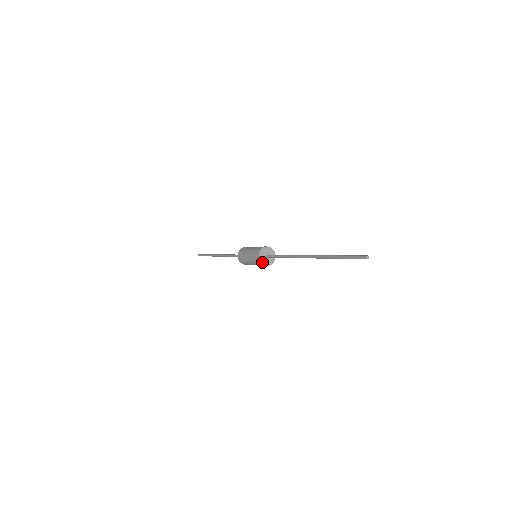
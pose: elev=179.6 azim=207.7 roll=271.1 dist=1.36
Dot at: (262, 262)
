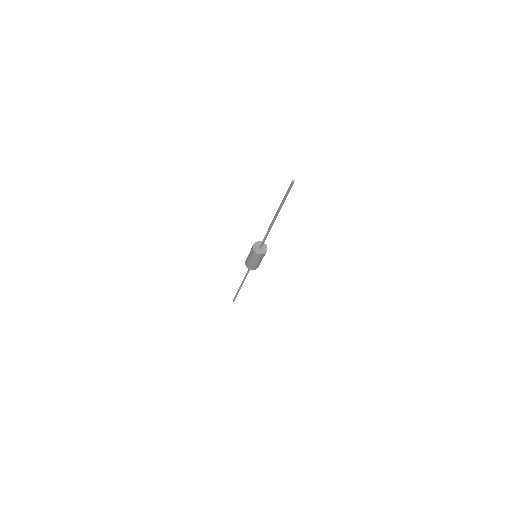
Dot at: (254, 247)
